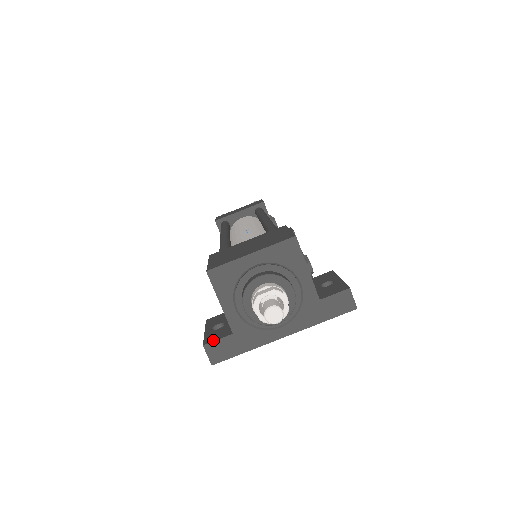
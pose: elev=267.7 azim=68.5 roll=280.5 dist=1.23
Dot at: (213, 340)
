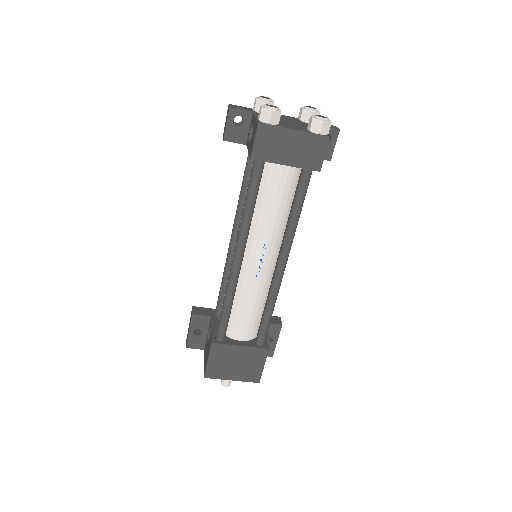
Dot at: (192, 348)
